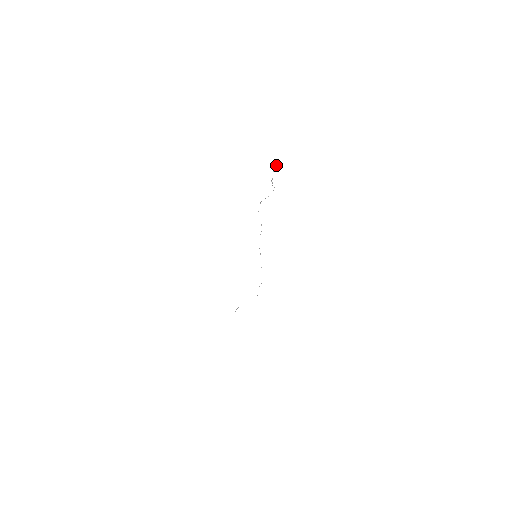
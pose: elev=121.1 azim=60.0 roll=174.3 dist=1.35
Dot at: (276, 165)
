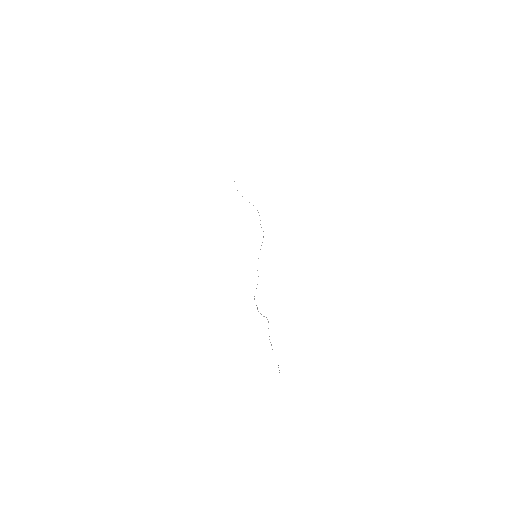
Dot at: occluded
